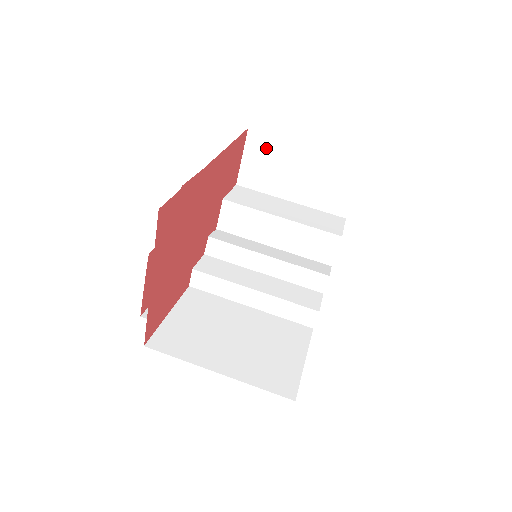
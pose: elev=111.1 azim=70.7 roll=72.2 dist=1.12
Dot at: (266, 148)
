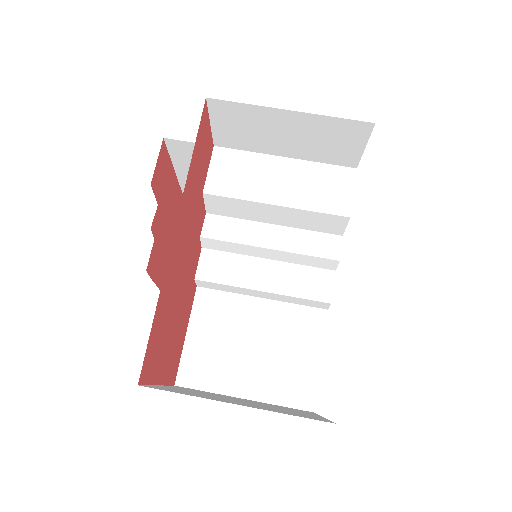
Dot at: (237, 115)
